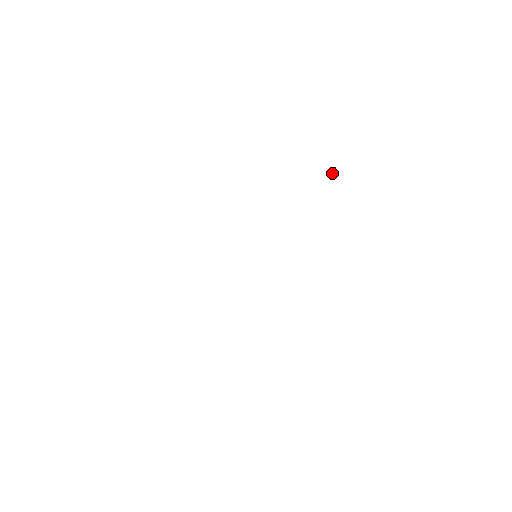
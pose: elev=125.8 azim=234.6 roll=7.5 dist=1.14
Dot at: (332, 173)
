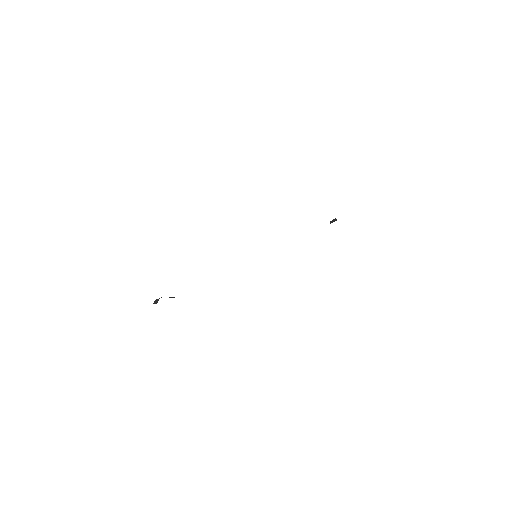
Dot at: (333, 220)
